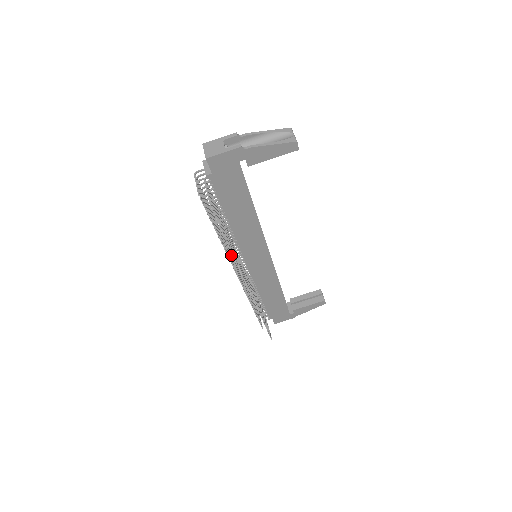
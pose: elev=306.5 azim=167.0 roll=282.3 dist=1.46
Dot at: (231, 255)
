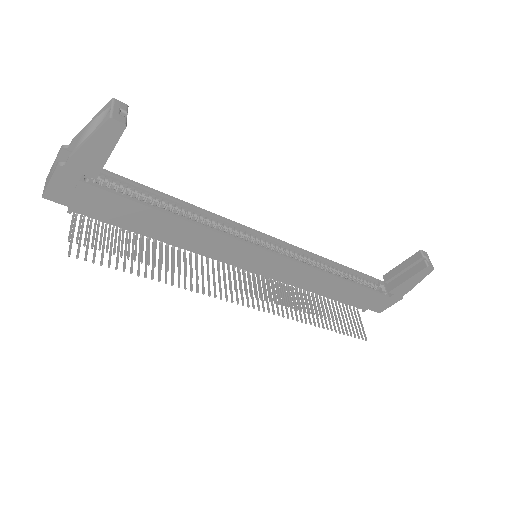
Dot at: (222, 267)
